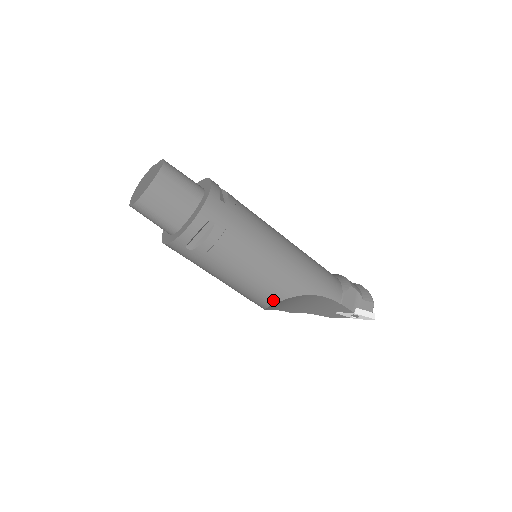
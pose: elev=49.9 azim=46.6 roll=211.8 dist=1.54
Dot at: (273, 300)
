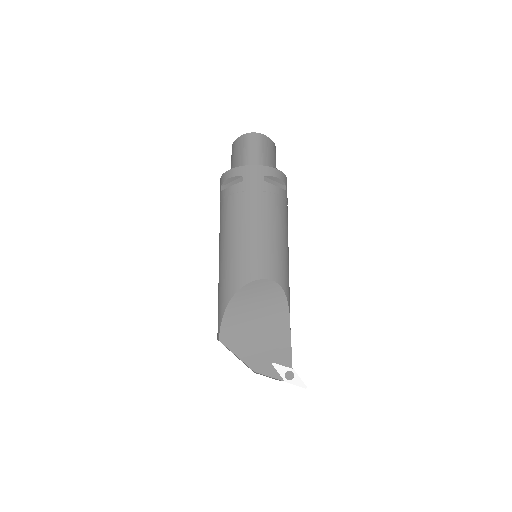
Dot at: (271, 275)
